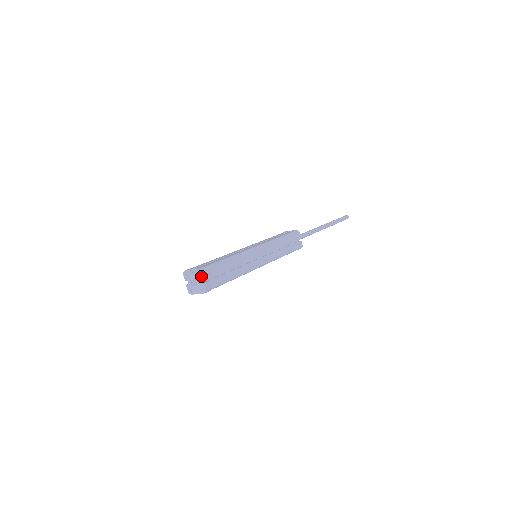
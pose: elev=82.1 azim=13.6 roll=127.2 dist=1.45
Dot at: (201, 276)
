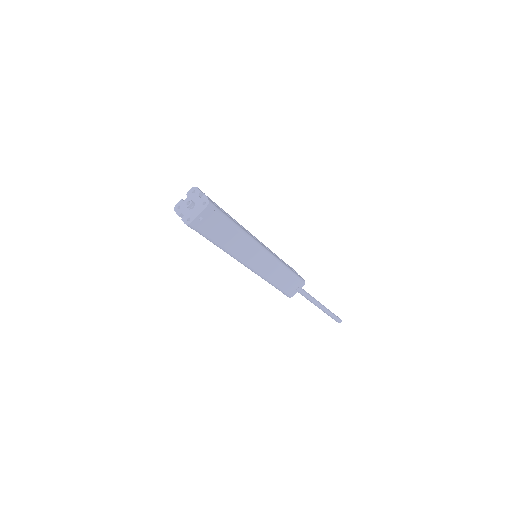
Dot at: (198, 190)
